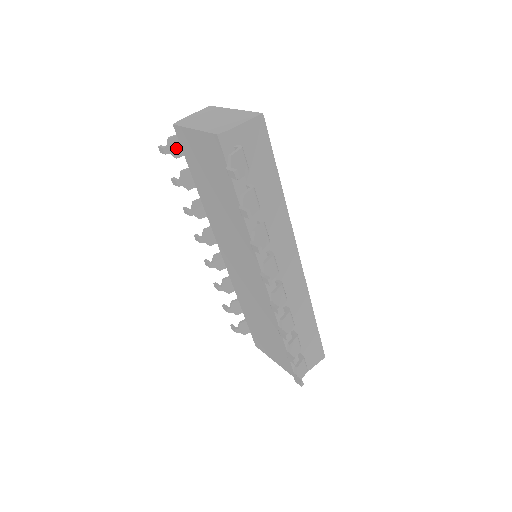
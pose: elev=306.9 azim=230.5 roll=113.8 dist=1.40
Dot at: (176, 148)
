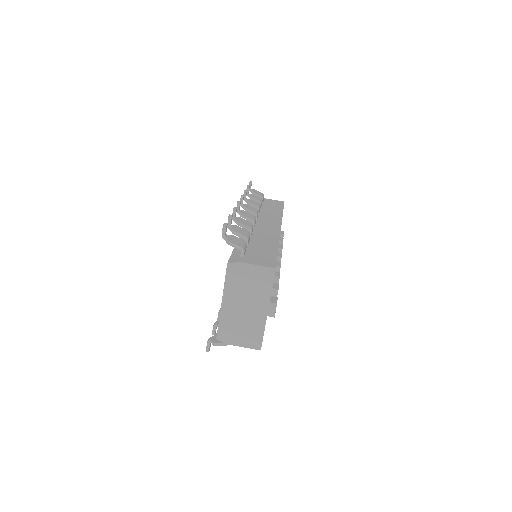
Dot at: occluded
